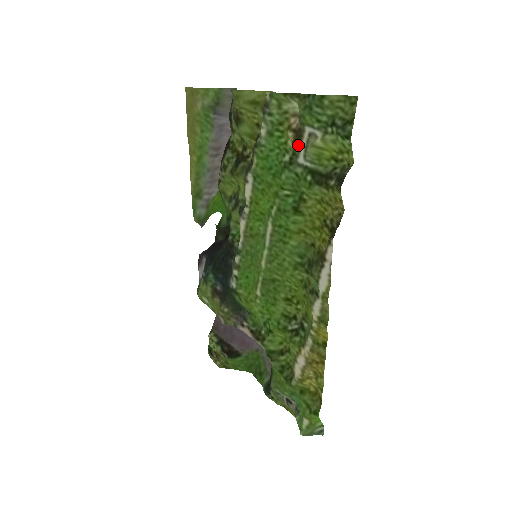
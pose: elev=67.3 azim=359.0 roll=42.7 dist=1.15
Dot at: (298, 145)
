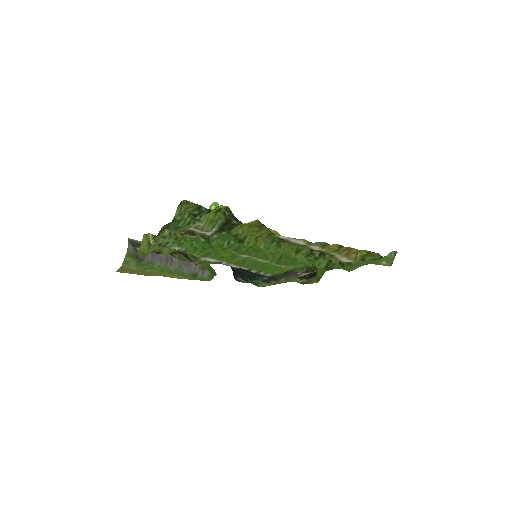
Dot at: (198, 234)
